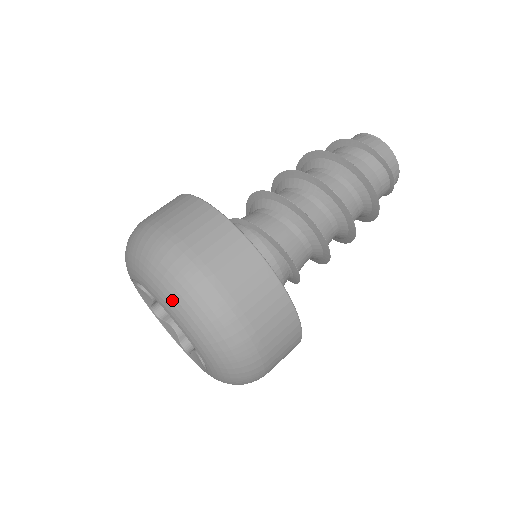
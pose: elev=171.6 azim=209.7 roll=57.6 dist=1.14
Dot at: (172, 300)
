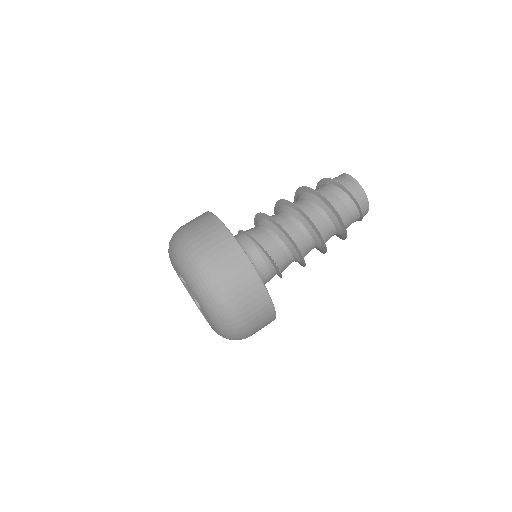
Dot at: (202, 297)
